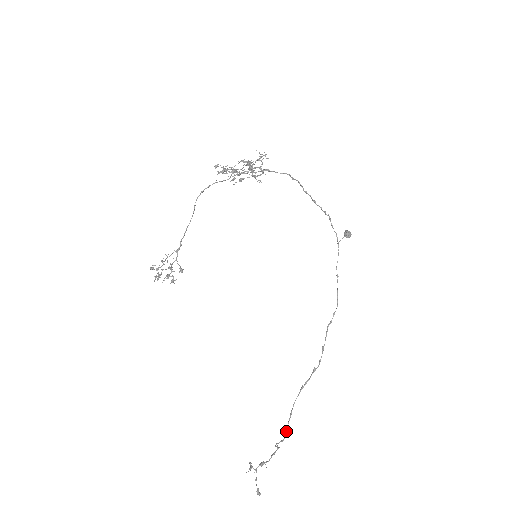
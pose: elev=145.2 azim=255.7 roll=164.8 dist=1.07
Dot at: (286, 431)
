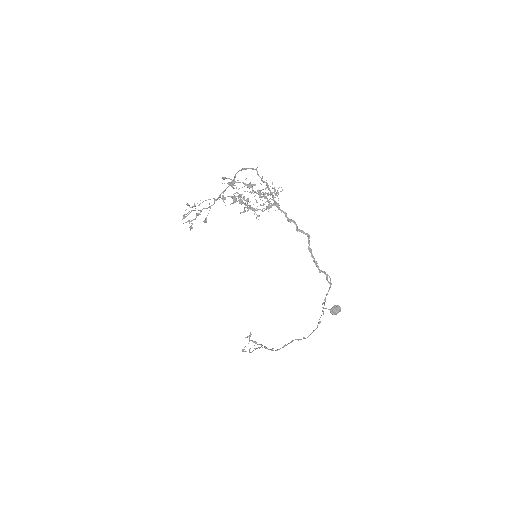
Dot at: (251, 352)
